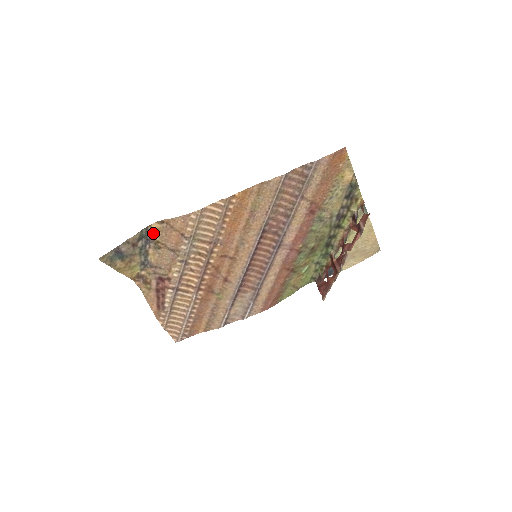
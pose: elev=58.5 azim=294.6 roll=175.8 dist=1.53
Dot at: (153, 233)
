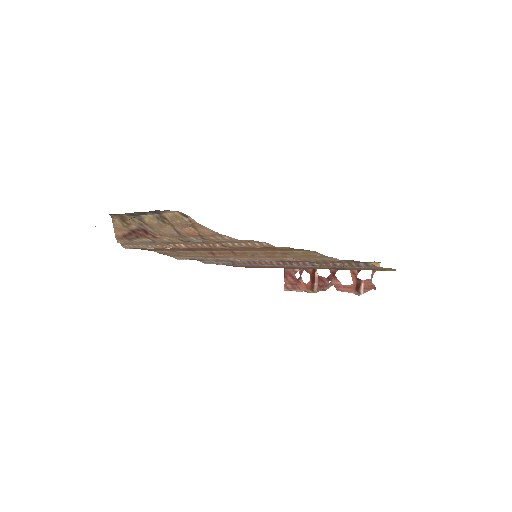
Dot at: (165, 212)
